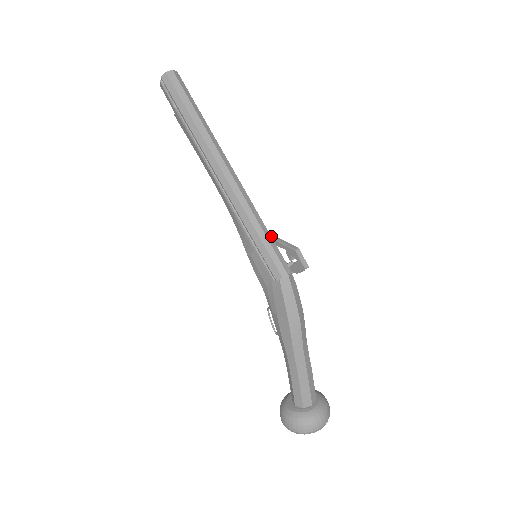
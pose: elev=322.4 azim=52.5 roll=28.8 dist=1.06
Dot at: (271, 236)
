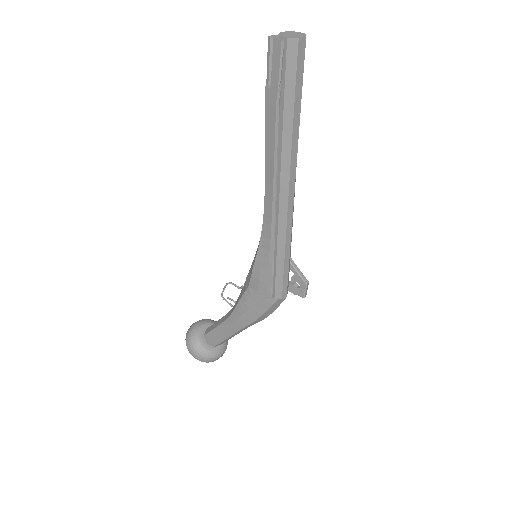
Dot at: occluded
